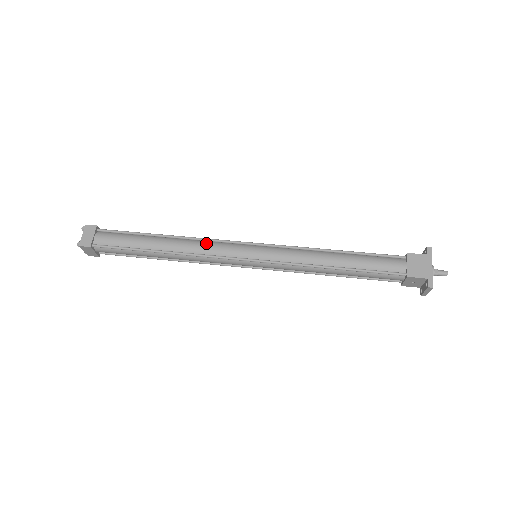
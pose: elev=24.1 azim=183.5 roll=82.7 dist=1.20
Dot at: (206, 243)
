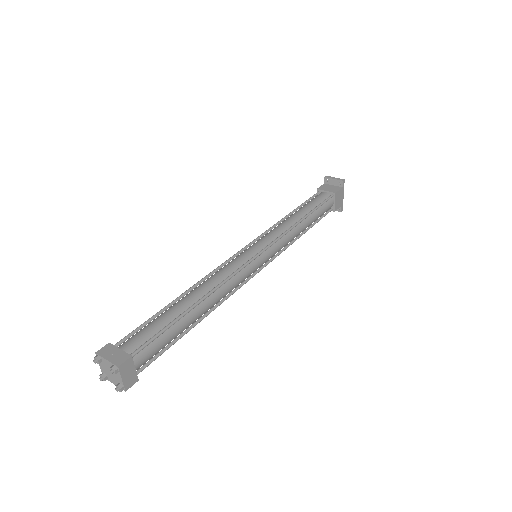
Dot at: (232, 281)
